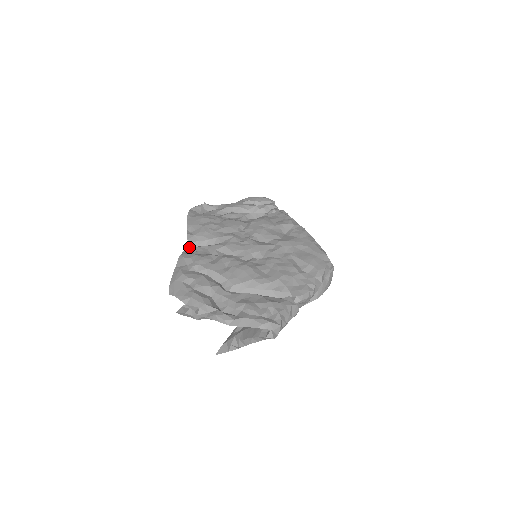
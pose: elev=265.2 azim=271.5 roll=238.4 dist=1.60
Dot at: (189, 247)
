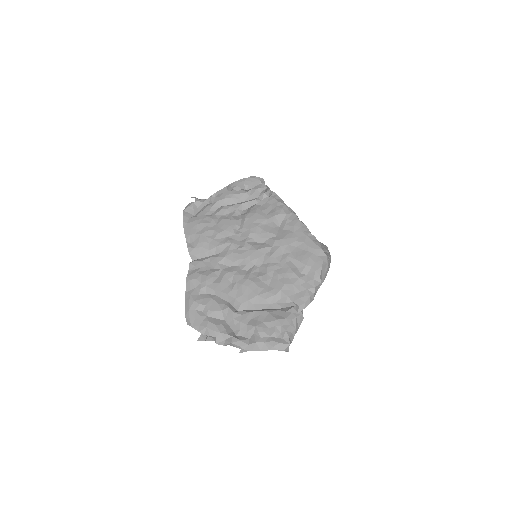
Dot at: (193, 263)
